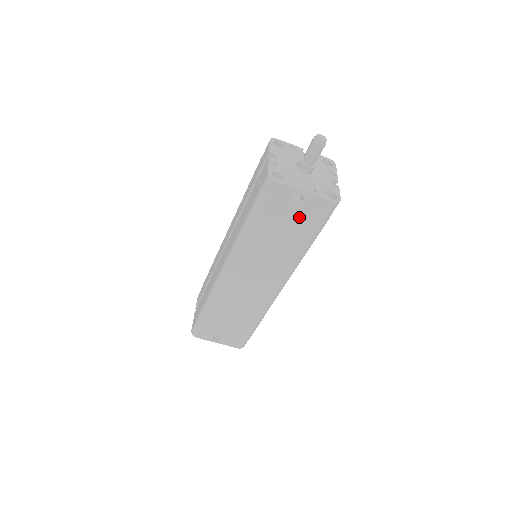
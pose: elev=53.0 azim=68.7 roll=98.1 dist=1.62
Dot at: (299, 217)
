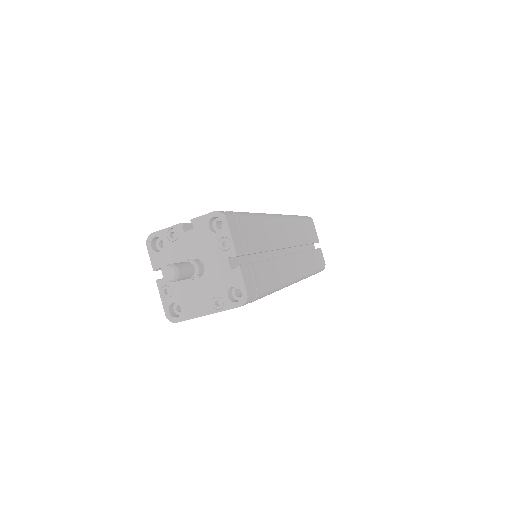
Dot at: occluded
